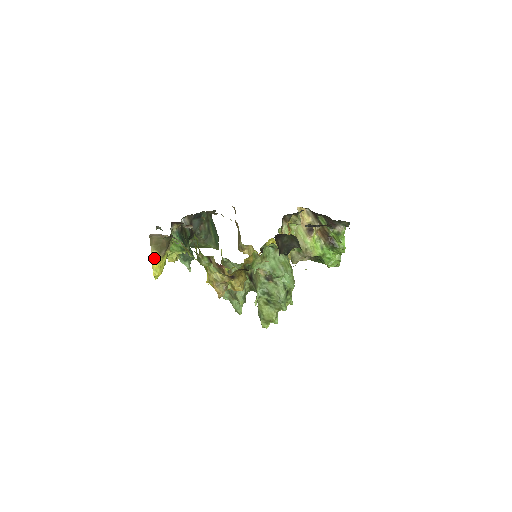
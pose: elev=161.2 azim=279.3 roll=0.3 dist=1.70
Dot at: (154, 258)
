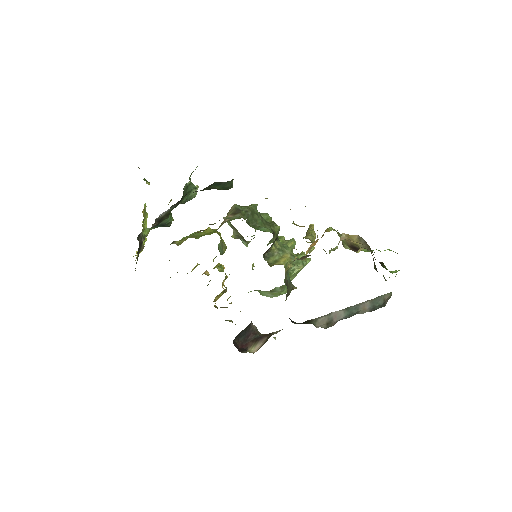
Dot at: occluded
